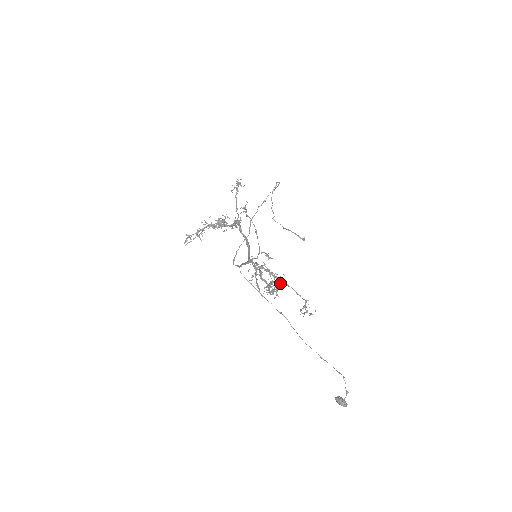
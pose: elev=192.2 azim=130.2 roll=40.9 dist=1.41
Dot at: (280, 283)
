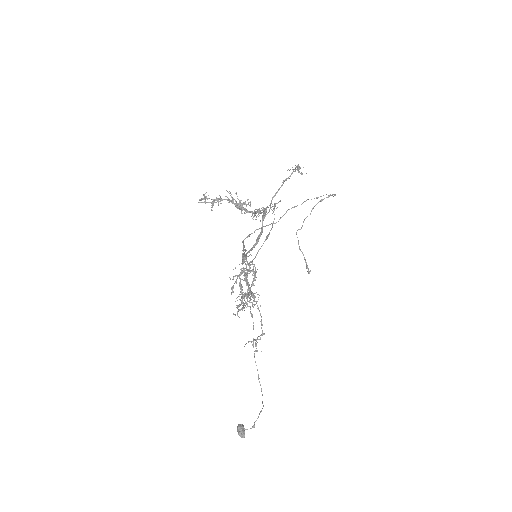
Dot at: occluded
